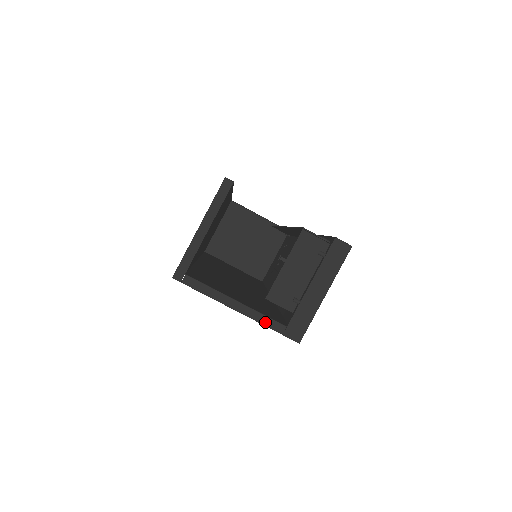
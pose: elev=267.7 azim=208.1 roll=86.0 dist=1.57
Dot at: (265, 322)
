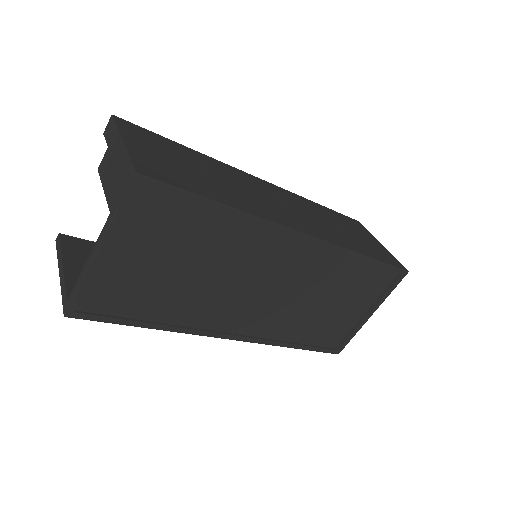
Dot at: (112, 216)
